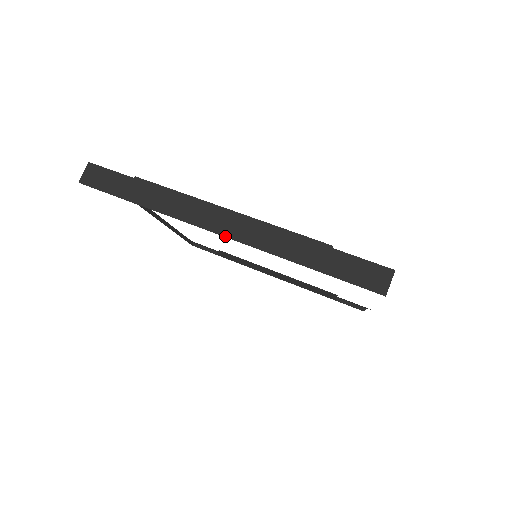
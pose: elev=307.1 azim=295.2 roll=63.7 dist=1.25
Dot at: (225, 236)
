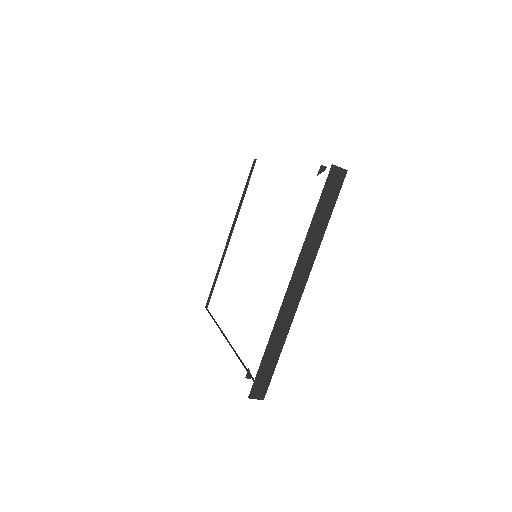
Dot at: occluded
